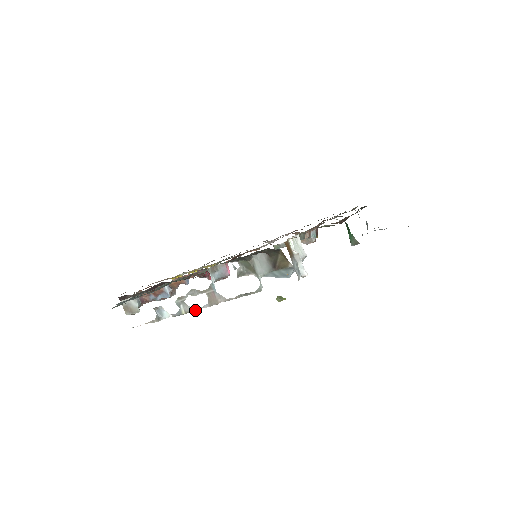
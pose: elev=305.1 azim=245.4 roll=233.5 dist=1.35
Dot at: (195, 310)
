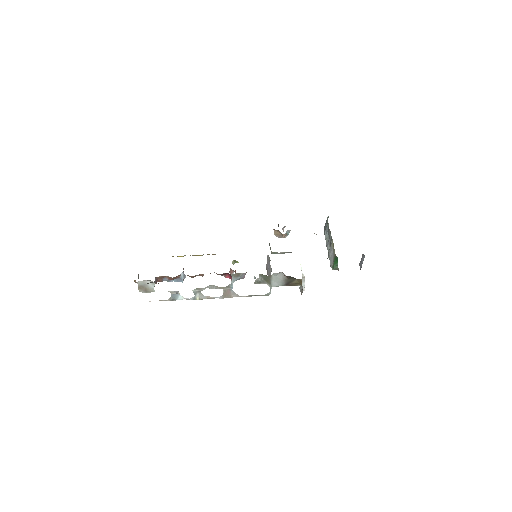
Dot at: occluded
